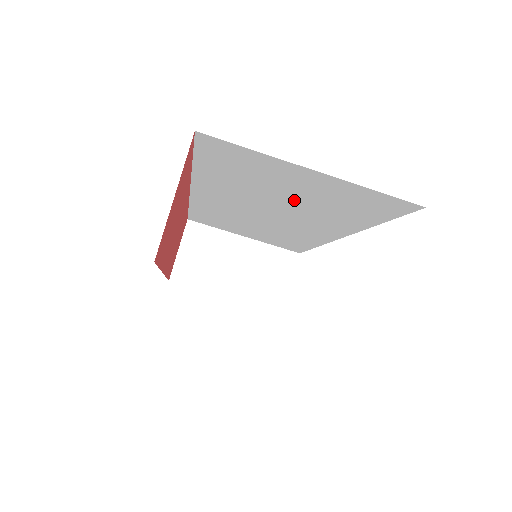
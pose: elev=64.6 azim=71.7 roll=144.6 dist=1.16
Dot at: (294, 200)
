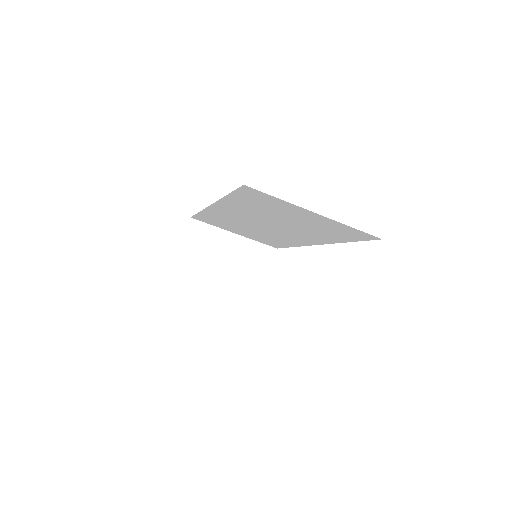
Dot at: (292, 222)
